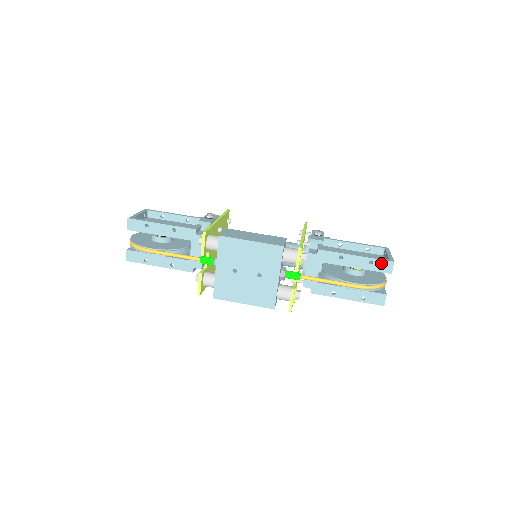
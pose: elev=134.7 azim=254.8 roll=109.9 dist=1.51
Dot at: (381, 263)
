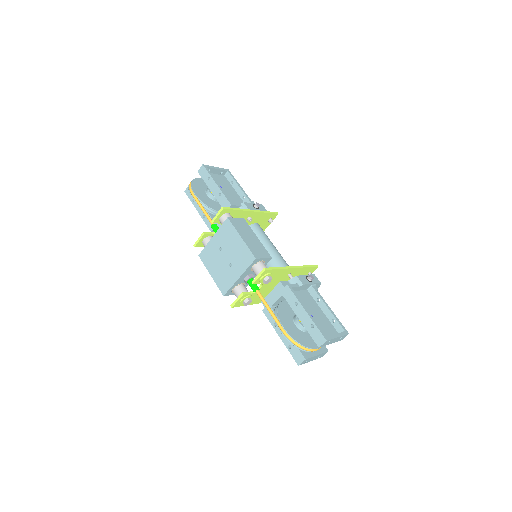
Dot at: (318, 333)
